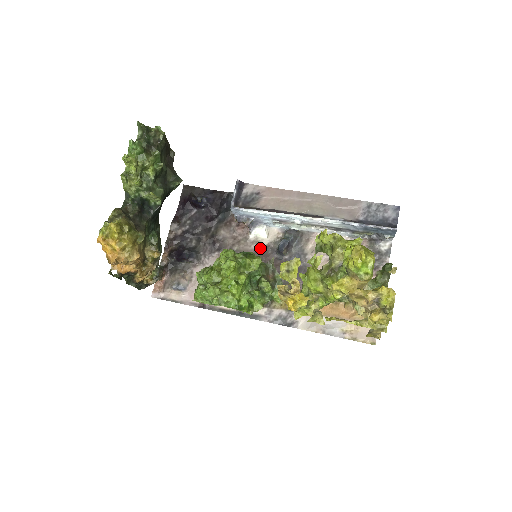
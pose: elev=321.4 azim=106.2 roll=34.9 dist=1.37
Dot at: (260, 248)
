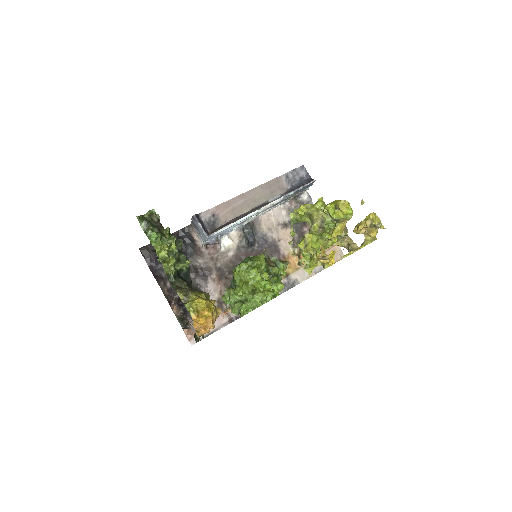
Dot at: (235, 252)
